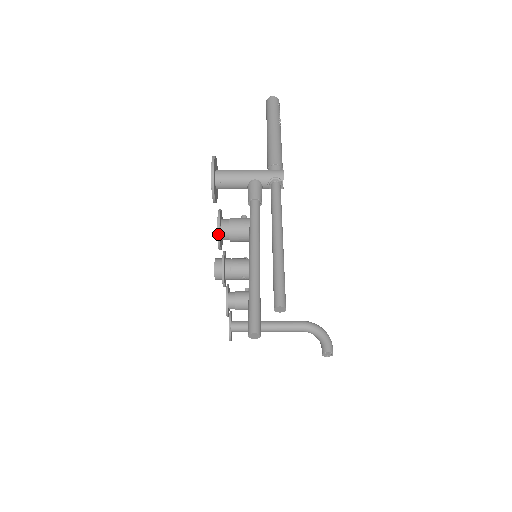
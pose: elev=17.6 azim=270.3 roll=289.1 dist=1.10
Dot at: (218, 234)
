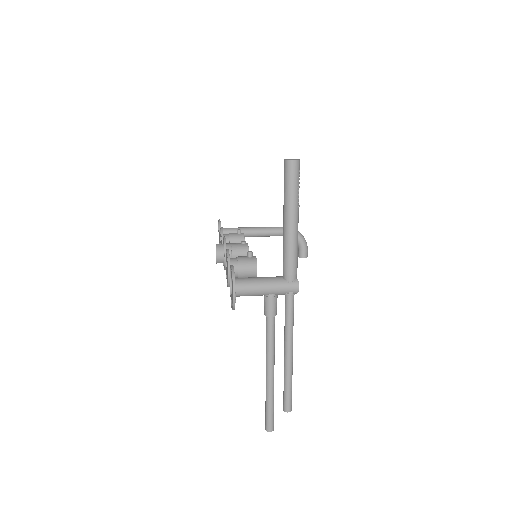
Dot at: (229, 286)
